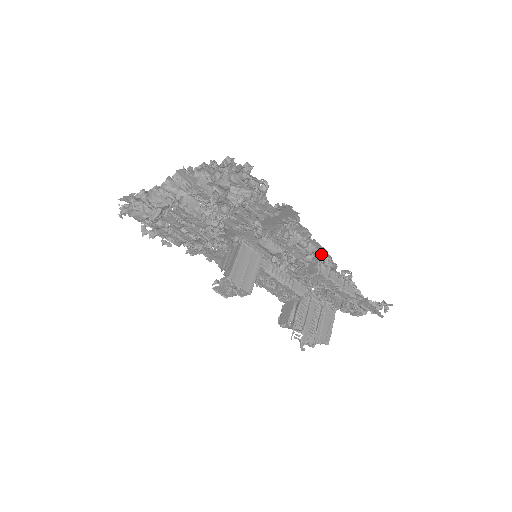
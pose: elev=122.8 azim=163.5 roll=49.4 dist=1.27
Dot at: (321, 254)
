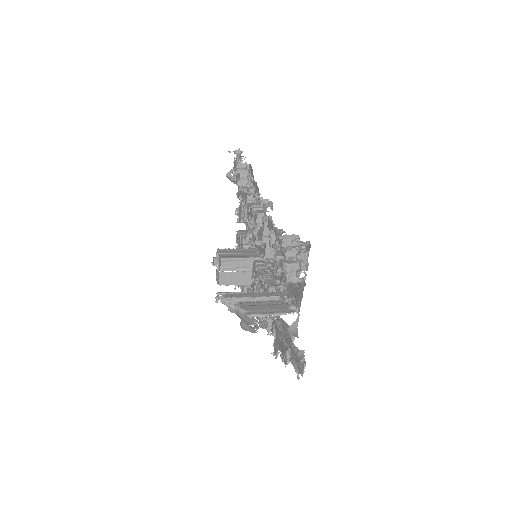
Dot at: occluded
